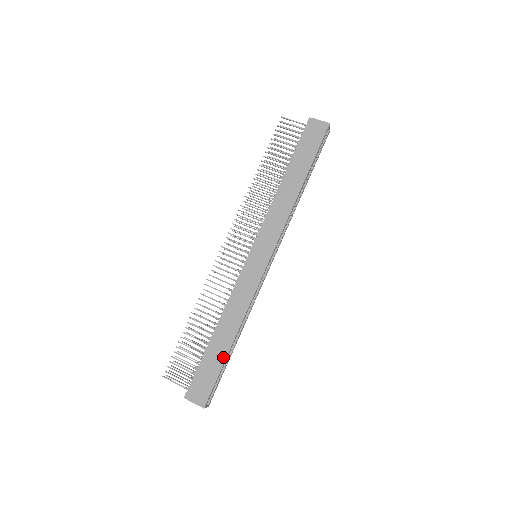
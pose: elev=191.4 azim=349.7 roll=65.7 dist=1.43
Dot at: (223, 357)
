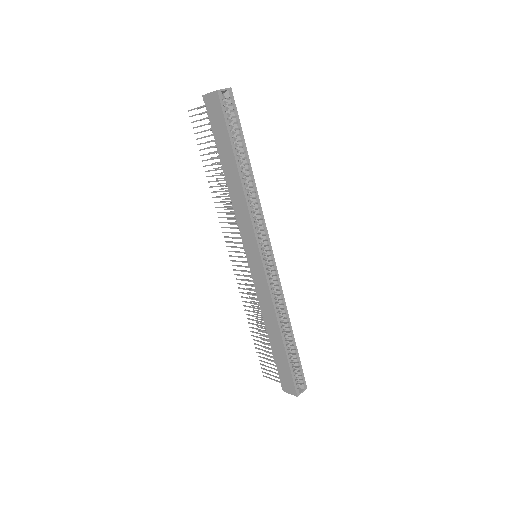
Dot at: (284, 354)
